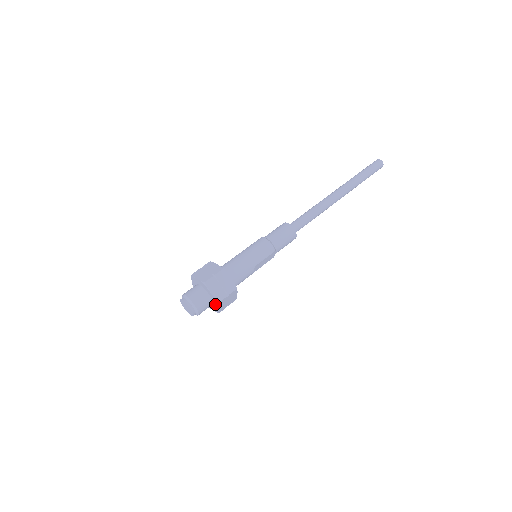
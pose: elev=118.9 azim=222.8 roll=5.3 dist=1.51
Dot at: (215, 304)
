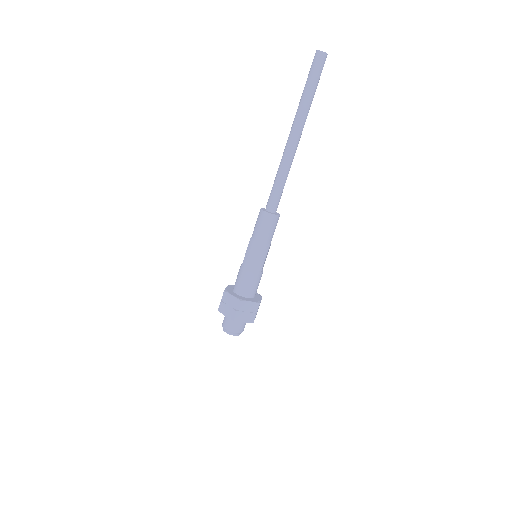
Dot at: occluded
